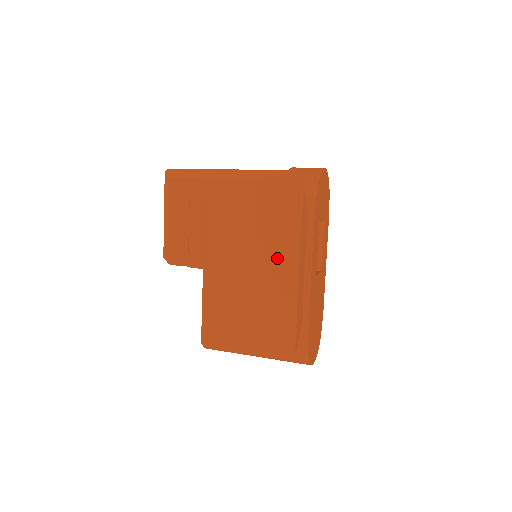
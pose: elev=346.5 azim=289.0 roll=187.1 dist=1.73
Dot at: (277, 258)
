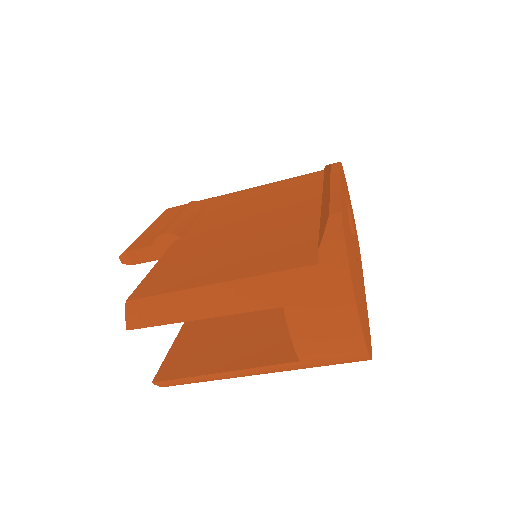
Dot at: (289, 206)
